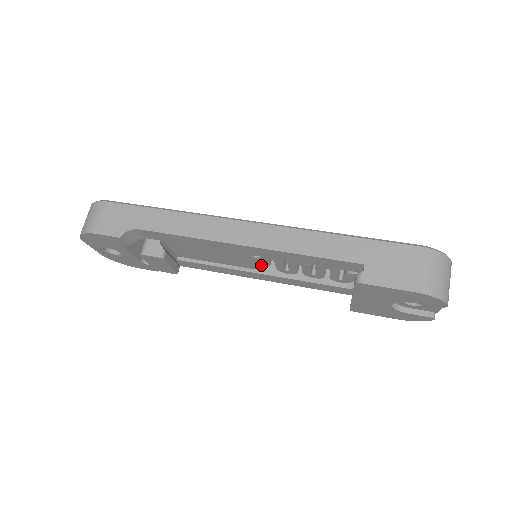
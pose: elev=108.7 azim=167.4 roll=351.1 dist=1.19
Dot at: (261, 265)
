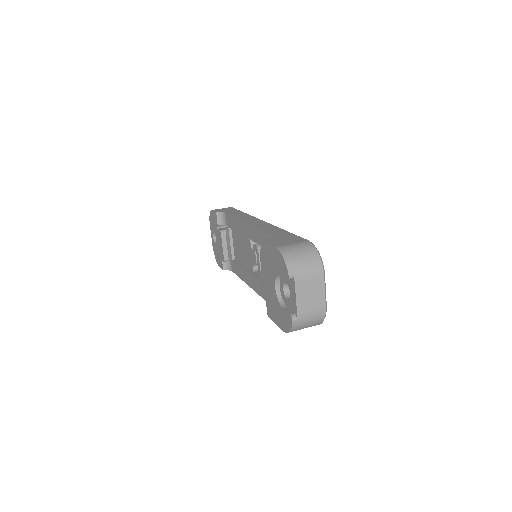
Dot at: (254, 264)
